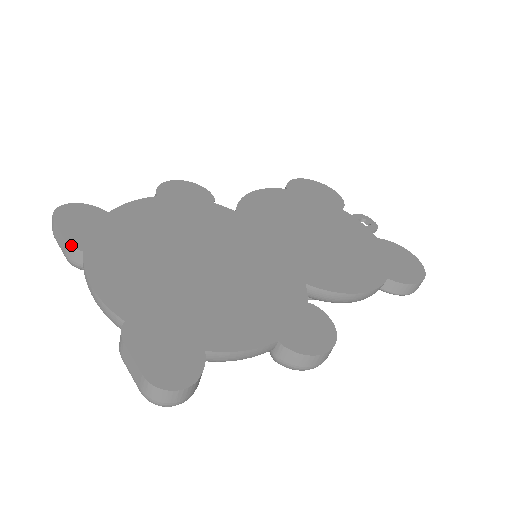
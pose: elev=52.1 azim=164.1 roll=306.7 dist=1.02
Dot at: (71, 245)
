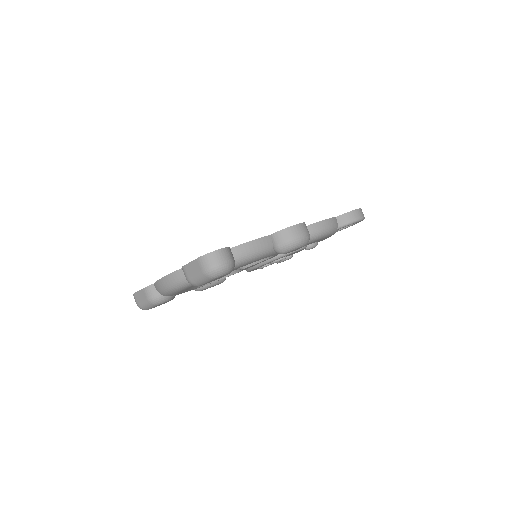
Dot at: (146, 287)
